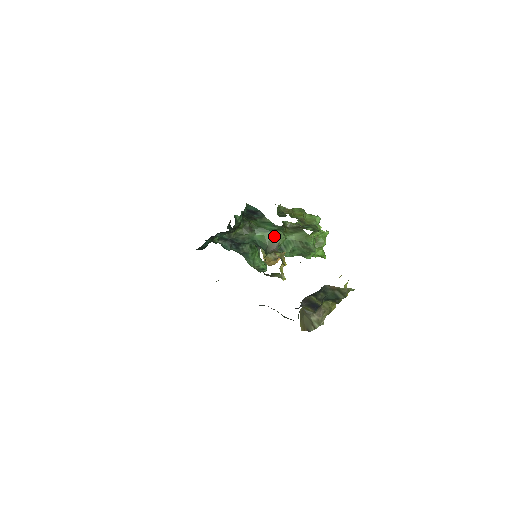
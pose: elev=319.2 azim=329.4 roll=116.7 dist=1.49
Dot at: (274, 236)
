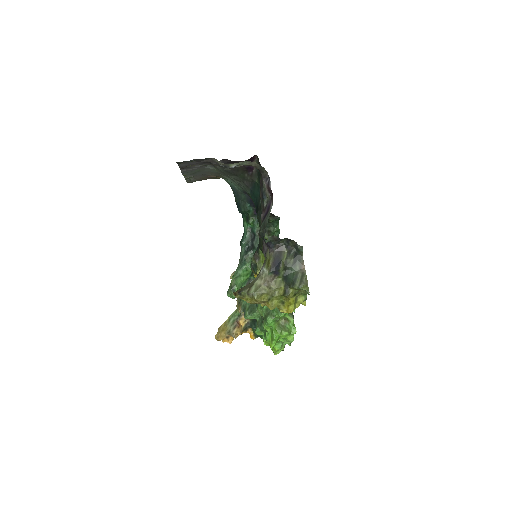
Dot at: occluded
